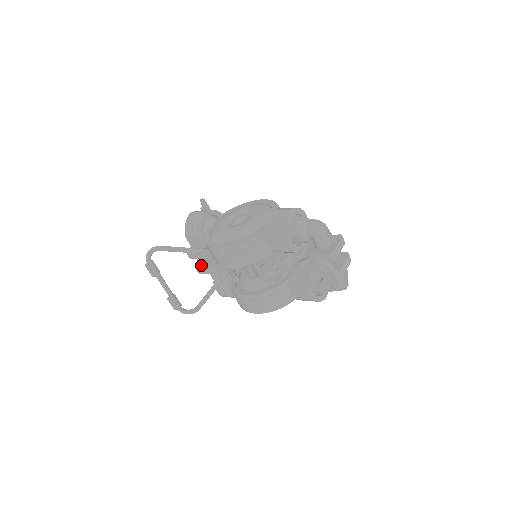
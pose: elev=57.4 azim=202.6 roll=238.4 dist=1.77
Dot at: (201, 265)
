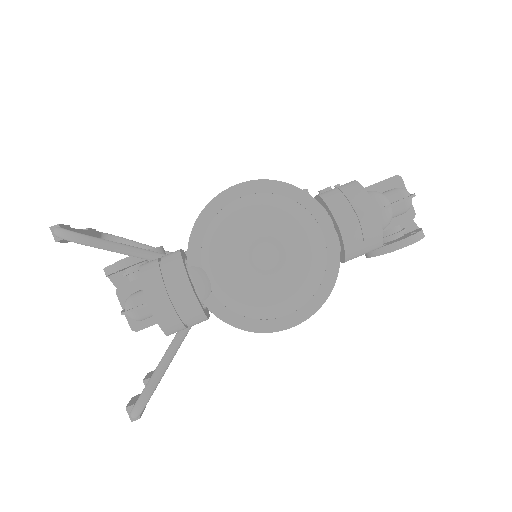
Dot at: occluded
